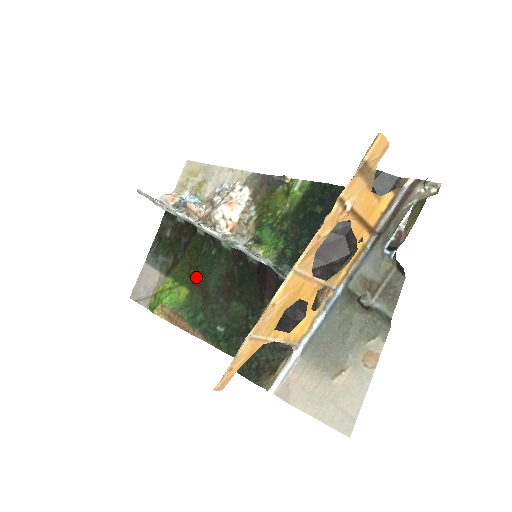
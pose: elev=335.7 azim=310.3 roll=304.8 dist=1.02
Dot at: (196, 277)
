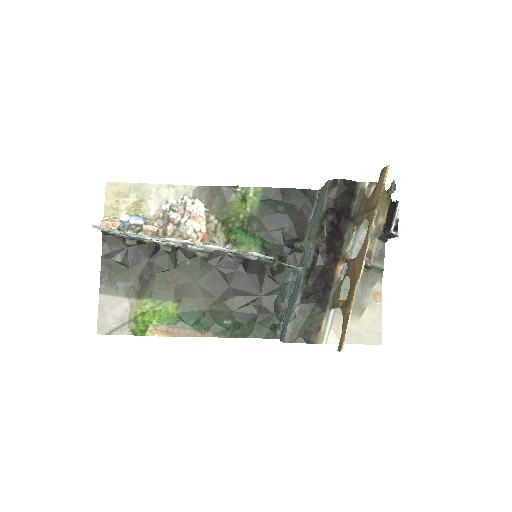
Dot at: (180, 289)
